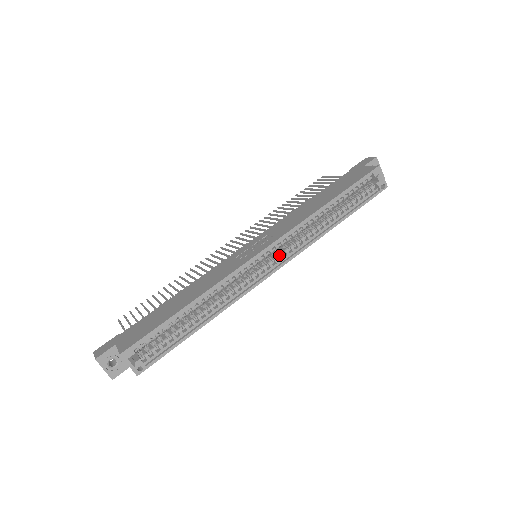
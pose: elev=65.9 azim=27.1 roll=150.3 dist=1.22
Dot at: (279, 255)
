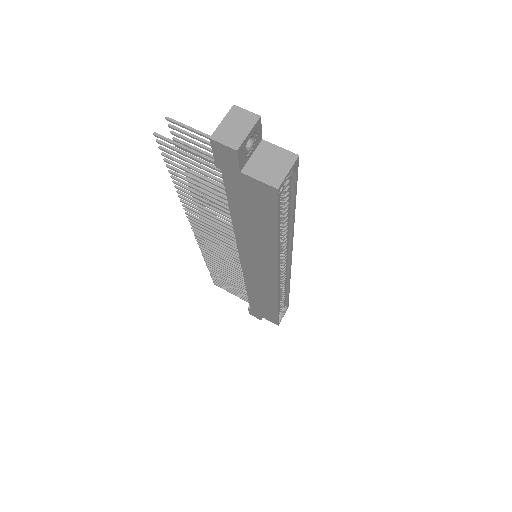
Dot at: occluded
